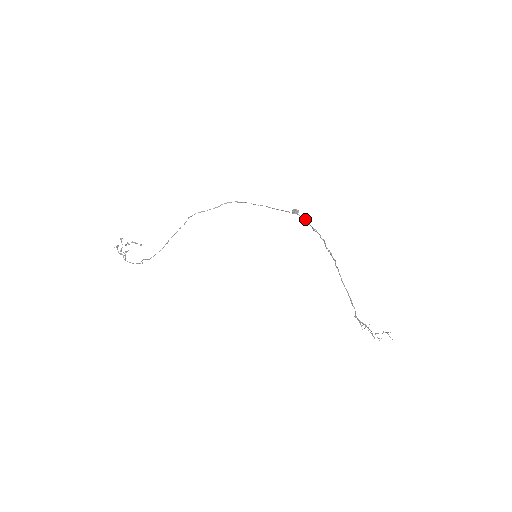
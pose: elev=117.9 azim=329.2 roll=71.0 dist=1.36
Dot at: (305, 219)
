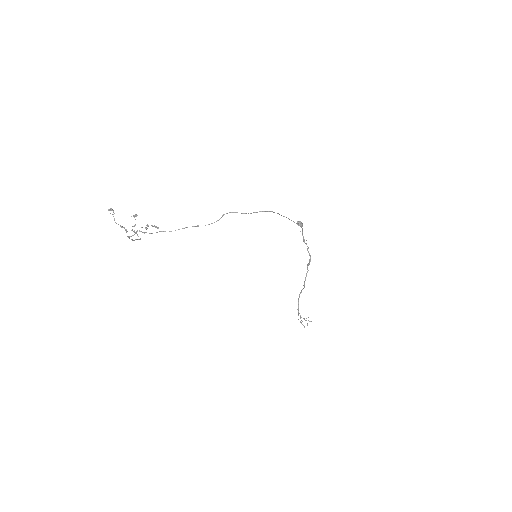
Dot at: occluded
